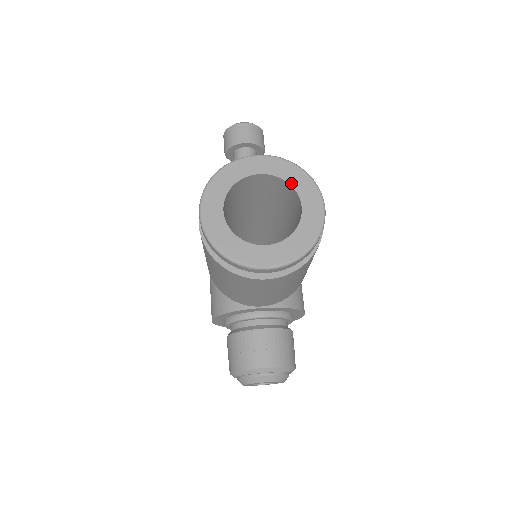
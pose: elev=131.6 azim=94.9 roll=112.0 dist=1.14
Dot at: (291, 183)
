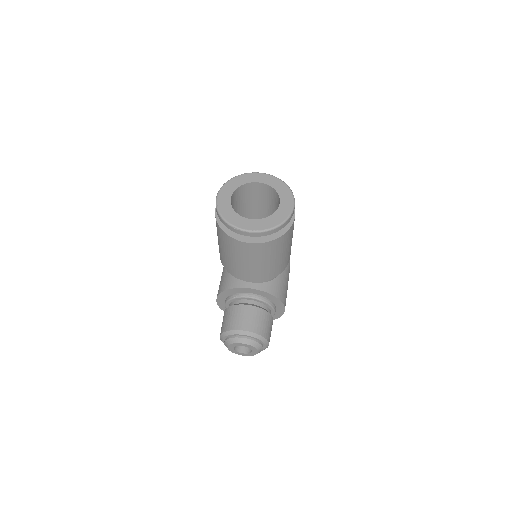
Dot at: (277, 190)
